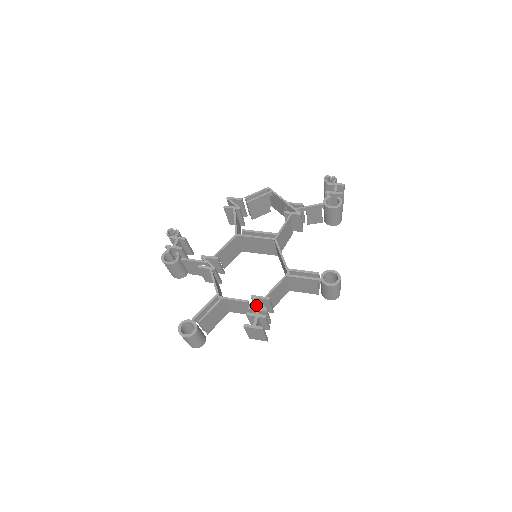
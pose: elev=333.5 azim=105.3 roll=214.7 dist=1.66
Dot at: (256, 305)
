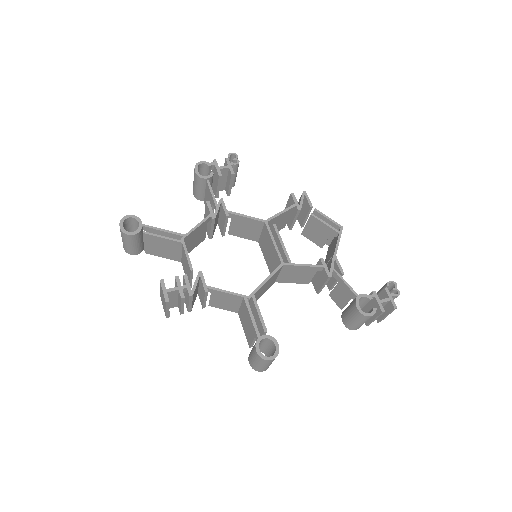
Dot at: occluded
